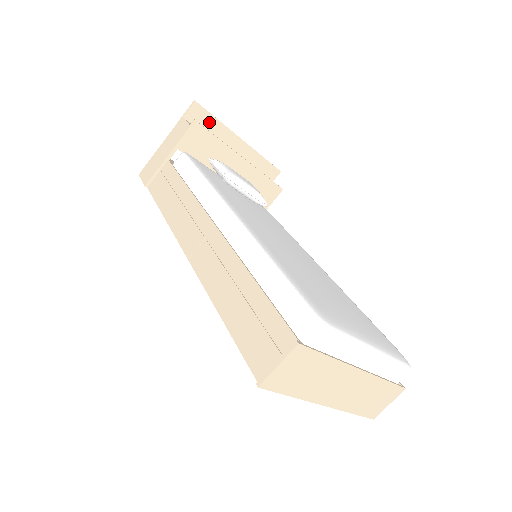
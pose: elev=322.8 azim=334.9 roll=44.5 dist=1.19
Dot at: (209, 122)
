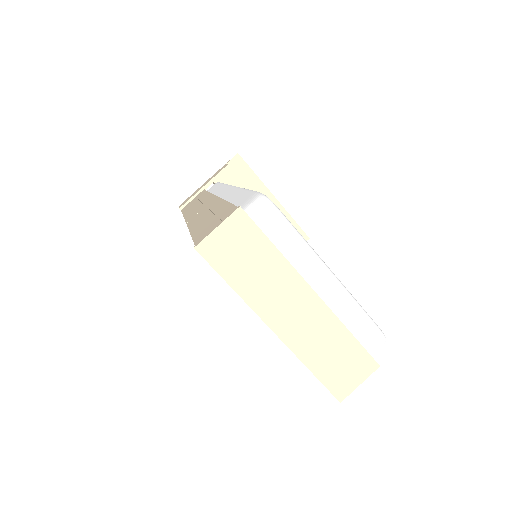
Dot at: (247, 174)
